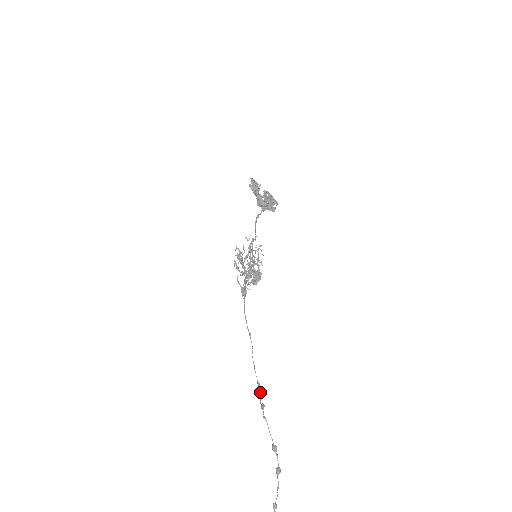
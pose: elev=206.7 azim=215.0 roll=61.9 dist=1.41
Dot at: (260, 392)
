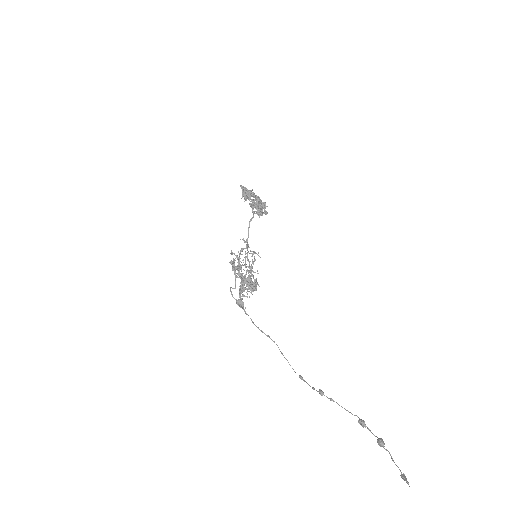
Dot at: (308, 384)
